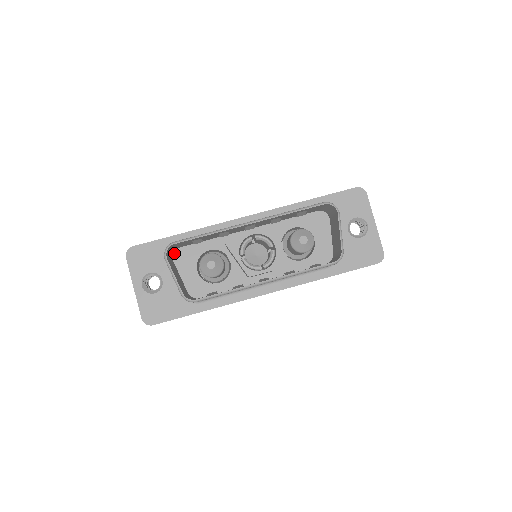
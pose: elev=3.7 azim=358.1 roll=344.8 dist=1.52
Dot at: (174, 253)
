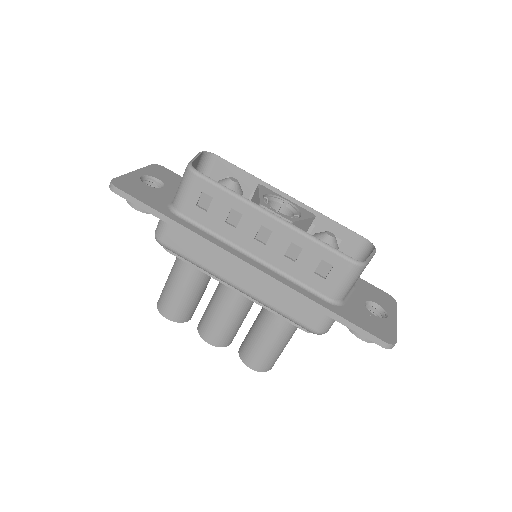
Dot at: occluded
